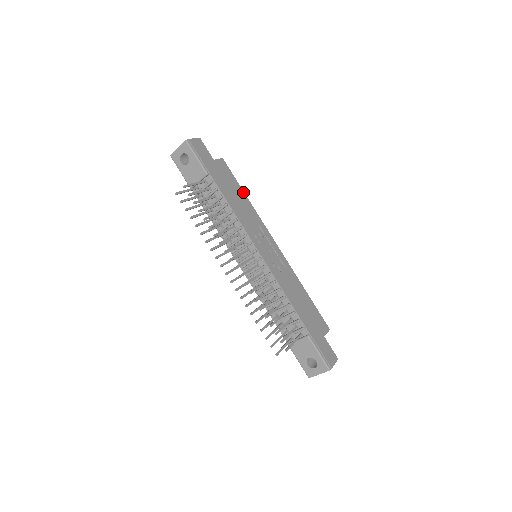
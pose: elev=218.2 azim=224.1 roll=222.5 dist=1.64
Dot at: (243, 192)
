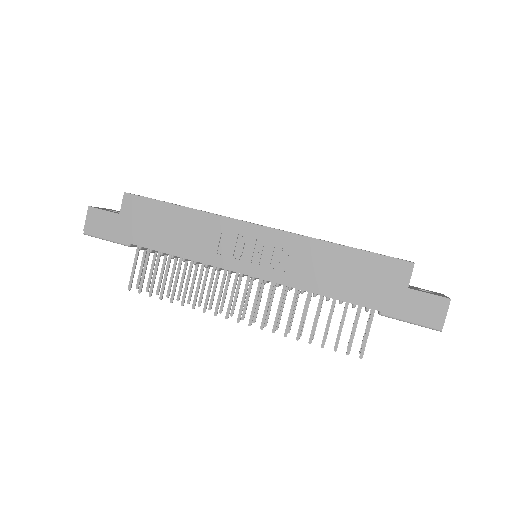
Dot at: (175, 207)
